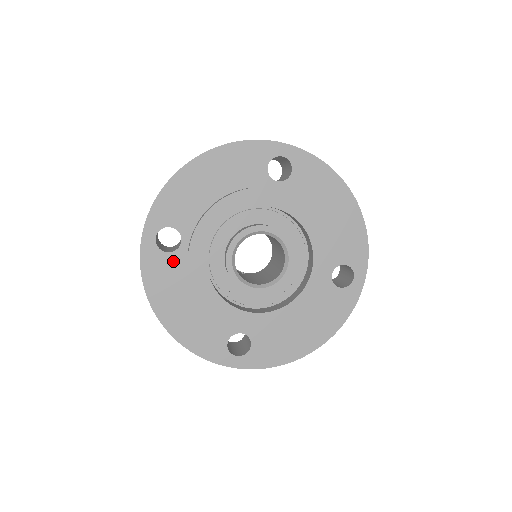
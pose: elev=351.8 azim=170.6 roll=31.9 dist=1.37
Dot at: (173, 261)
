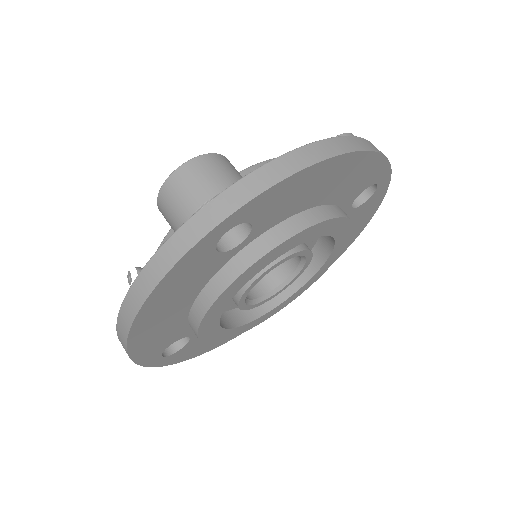
Dot at: (194, 342)
